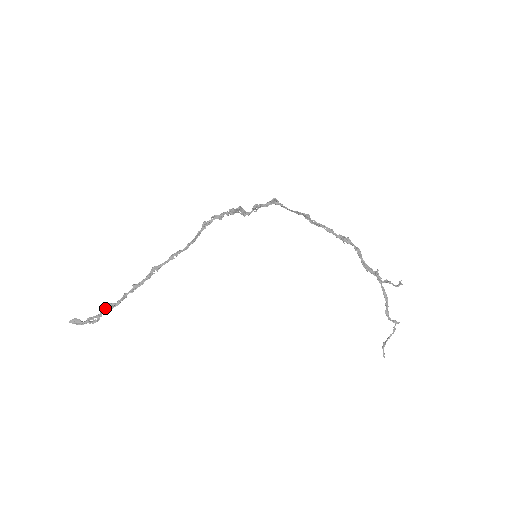
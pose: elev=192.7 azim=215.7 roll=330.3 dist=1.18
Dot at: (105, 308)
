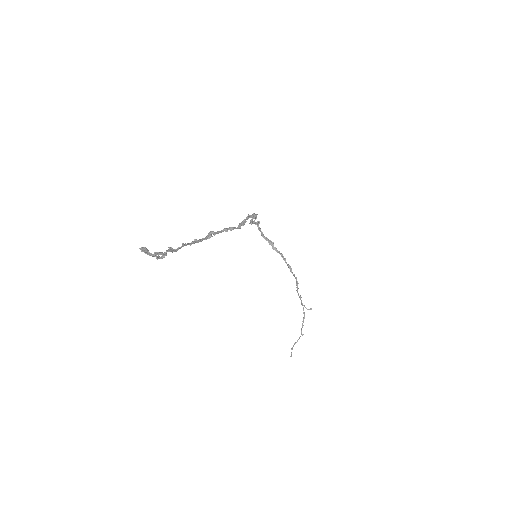
Dot at: (168, 249)
